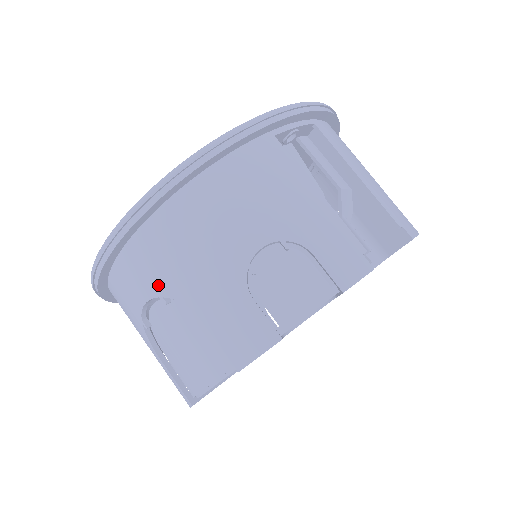
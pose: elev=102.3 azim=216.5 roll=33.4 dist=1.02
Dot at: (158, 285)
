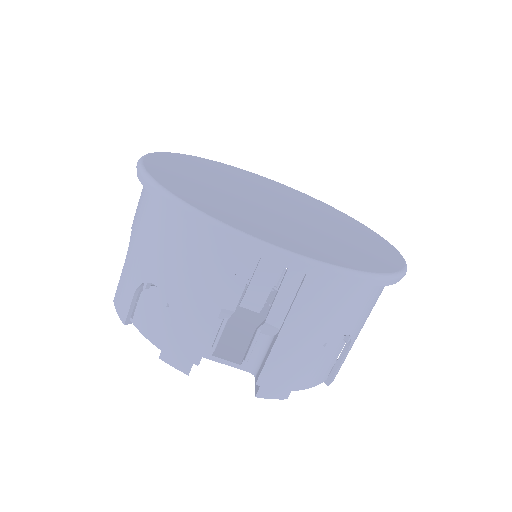
Dot at: (135, 217)
